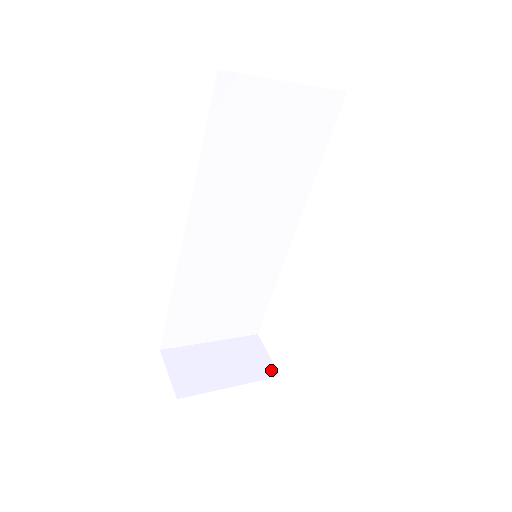
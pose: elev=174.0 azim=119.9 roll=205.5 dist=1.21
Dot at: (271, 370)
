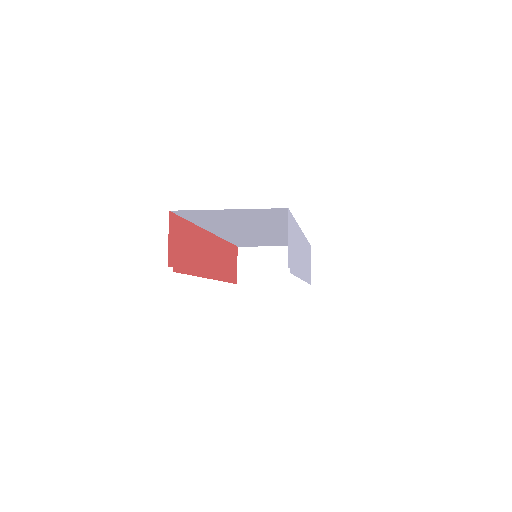
Dot at: occluded
